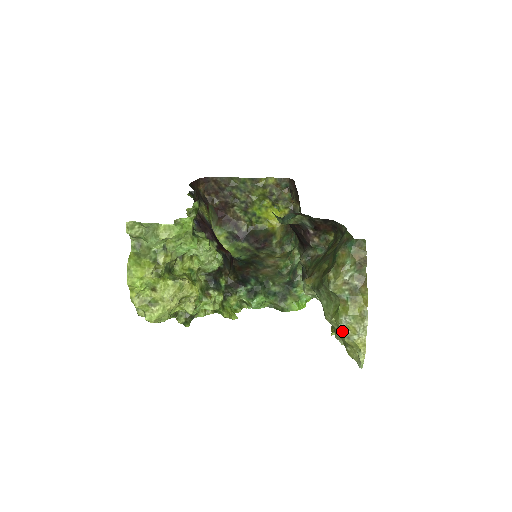
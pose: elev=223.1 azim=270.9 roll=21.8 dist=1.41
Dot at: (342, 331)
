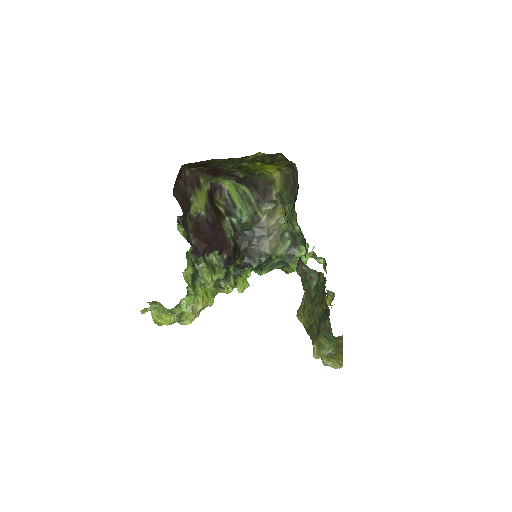
Dot at: (324, 365)
